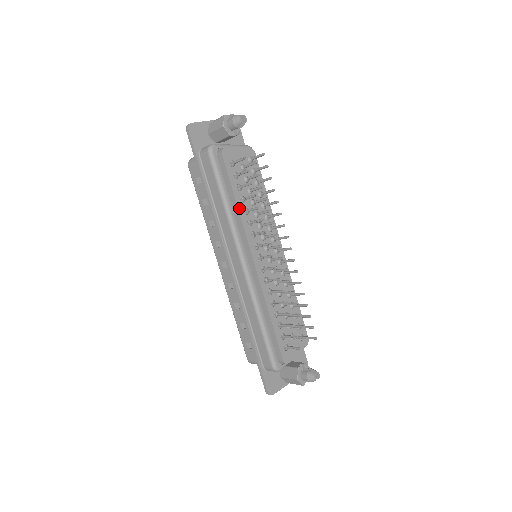
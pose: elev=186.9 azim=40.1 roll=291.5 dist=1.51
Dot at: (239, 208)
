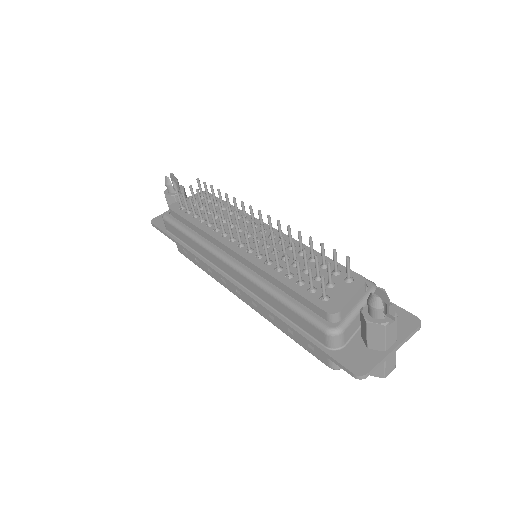
Dot at: (200, 227)
